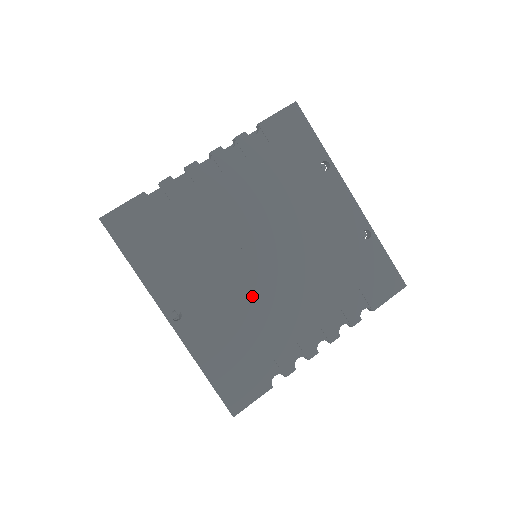
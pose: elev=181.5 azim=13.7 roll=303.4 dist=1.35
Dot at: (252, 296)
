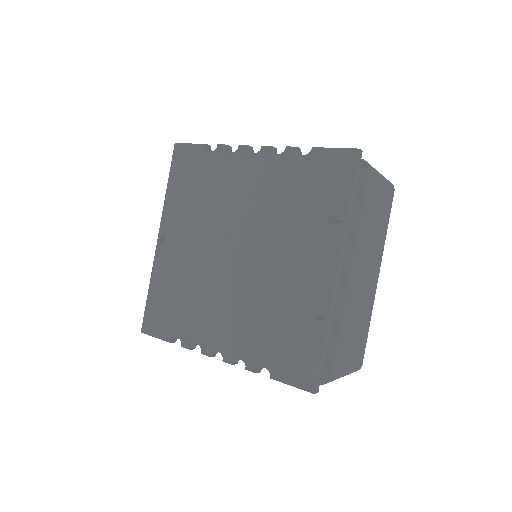
Dot at: (206, 272)
